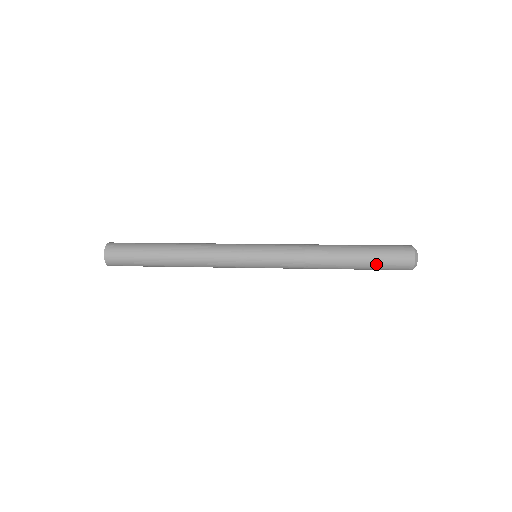
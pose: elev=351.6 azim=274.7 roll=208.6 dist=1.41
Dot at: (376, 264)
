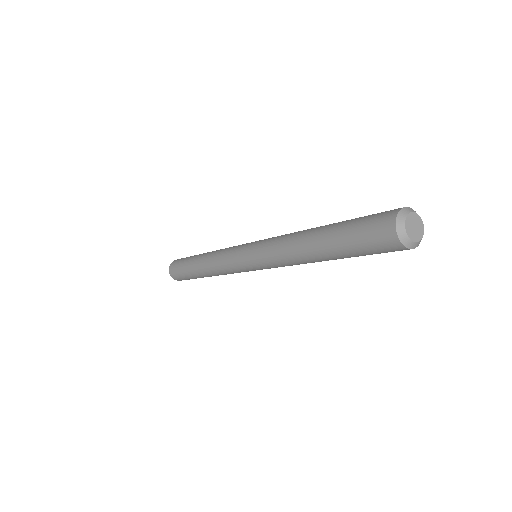
Dot at: (348, 234)
